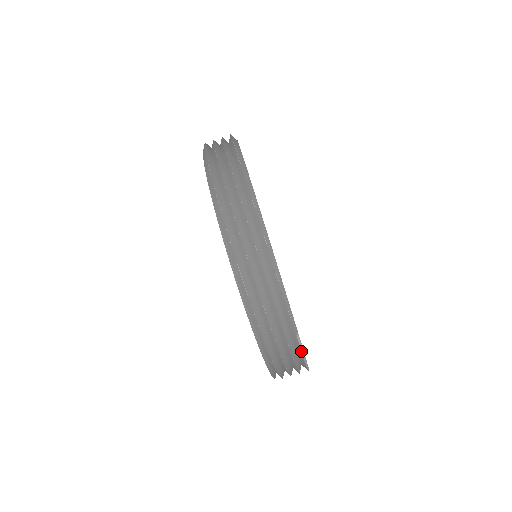
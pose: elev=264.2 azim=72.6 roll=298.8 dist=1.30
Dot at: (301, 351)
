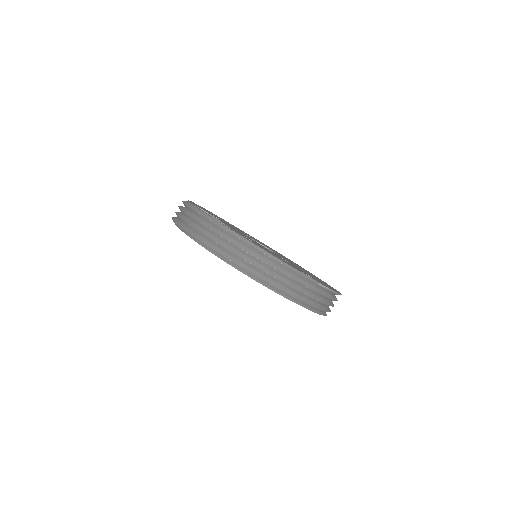
Dot at: (328, 290)
